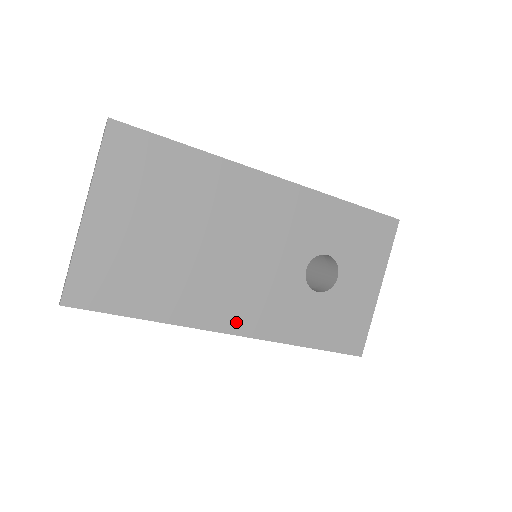
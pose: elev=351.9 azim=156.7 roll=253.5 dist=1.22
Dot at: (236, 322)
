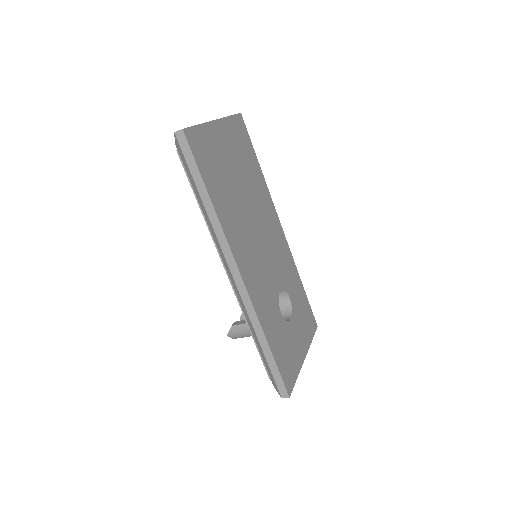
Dot at: (245, 269)
